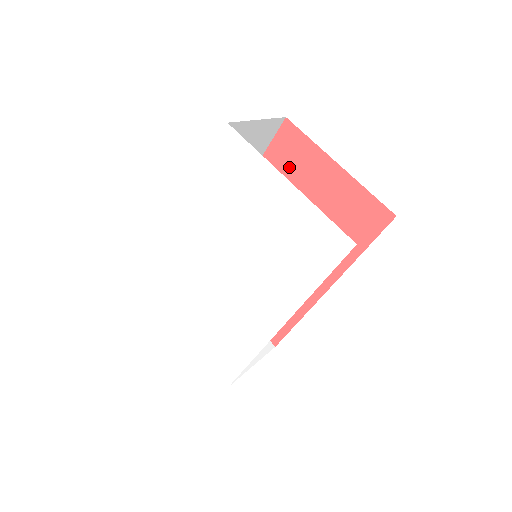
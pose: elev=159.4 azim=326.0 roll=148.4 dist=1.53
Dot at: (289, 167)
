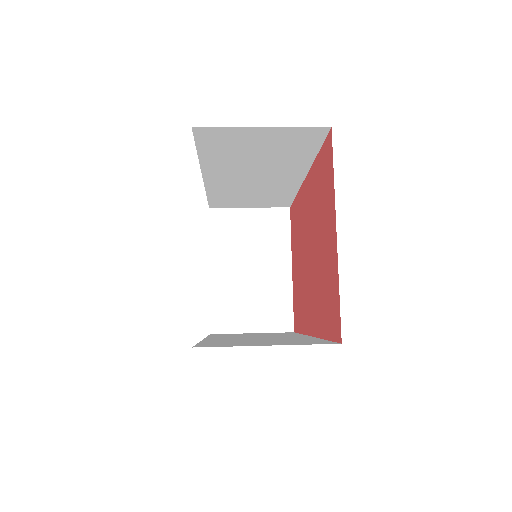
Dot at: (323, 188)
